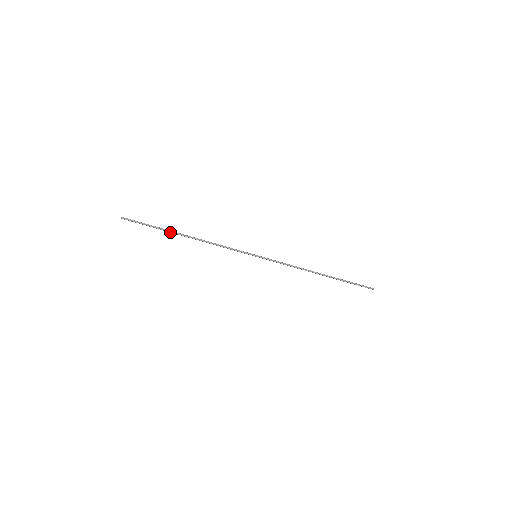
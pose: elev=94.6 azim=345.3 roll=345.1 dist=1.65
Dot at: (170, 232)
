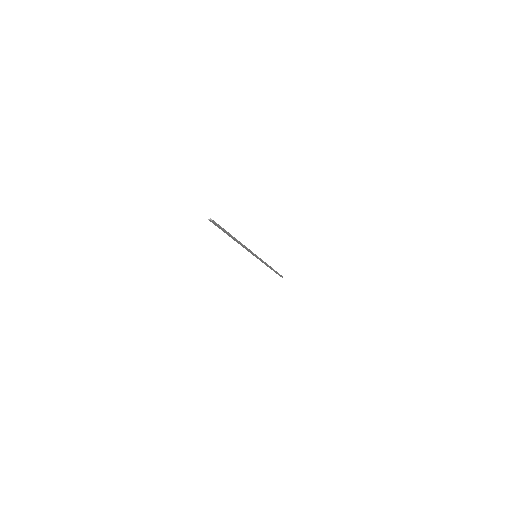
Dot at: (228, 235)
